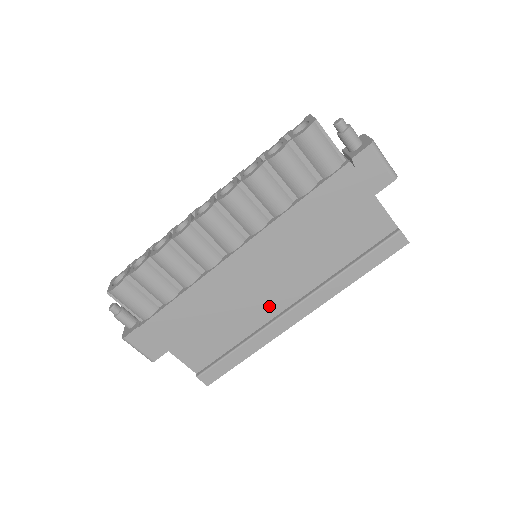
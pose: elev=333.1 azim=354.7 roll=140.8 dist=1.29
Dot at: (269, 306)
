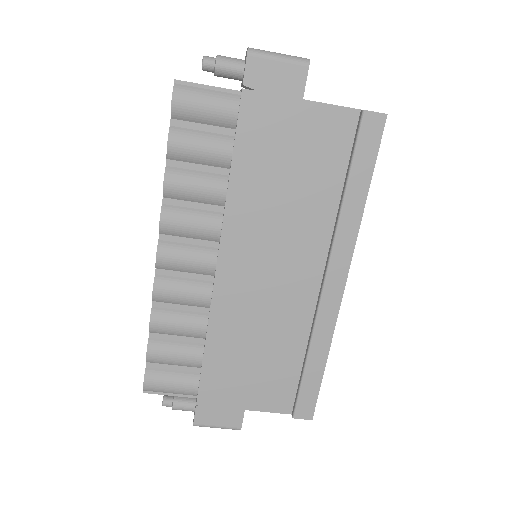
Dot at: (300, 297)
